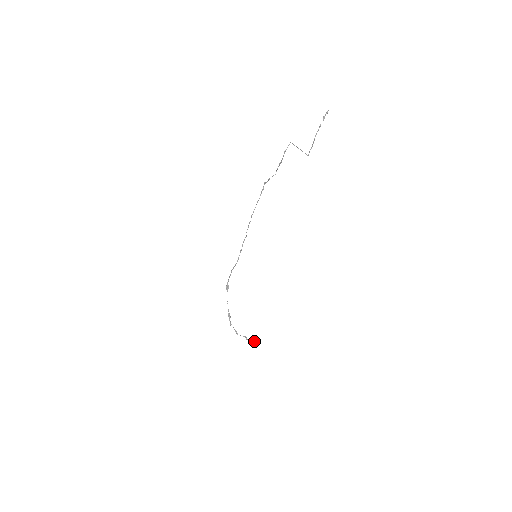
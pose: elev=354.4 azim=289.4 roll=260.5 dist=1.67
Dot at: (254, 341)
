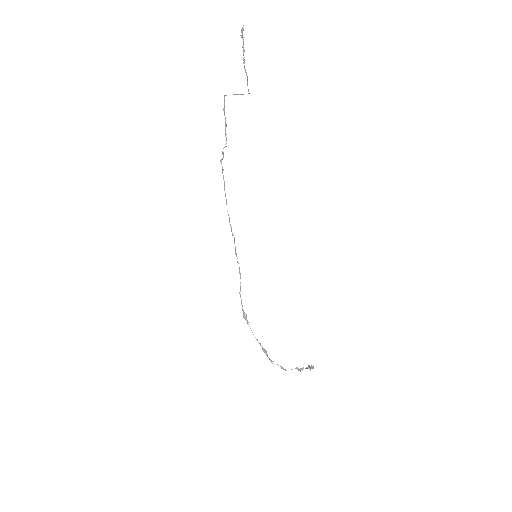
Dot at: (308, 367)
